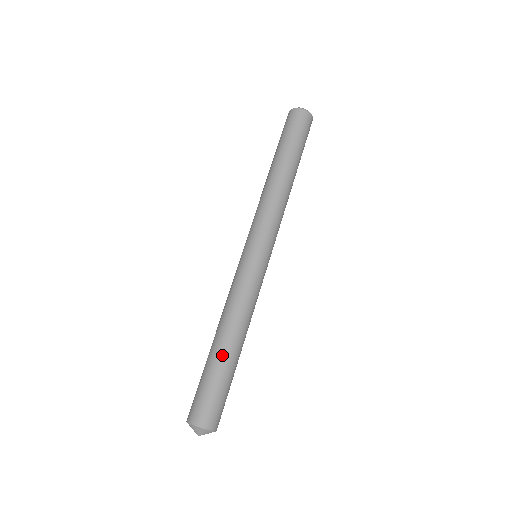
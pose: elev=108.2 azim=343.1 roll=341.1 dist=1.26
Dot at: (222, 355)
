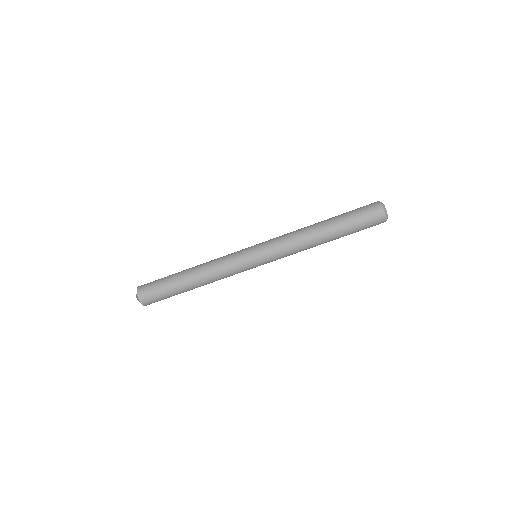
Dot at: (182, 283)
